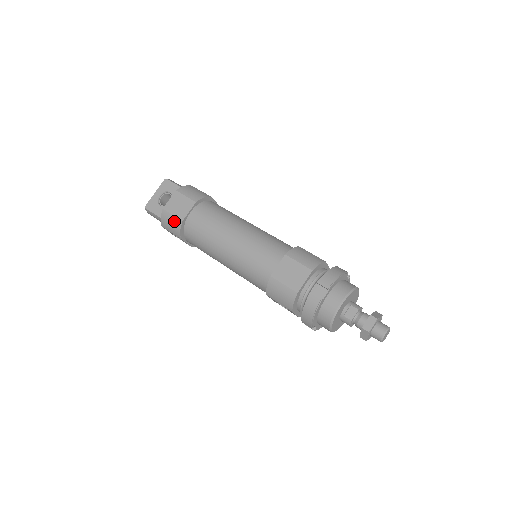
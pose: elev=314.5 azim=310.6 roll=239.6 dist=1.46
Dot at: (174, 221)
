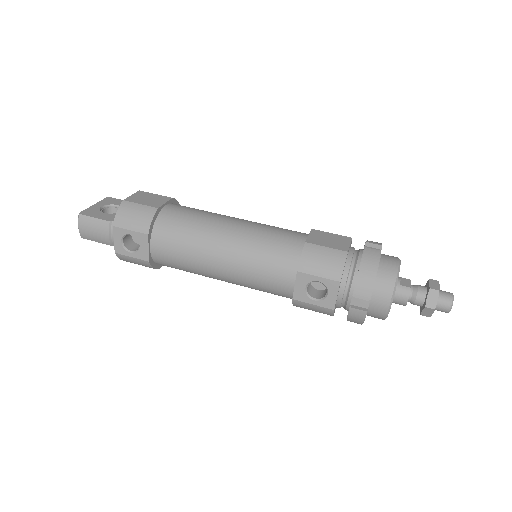
Dot at: (143, 210)
